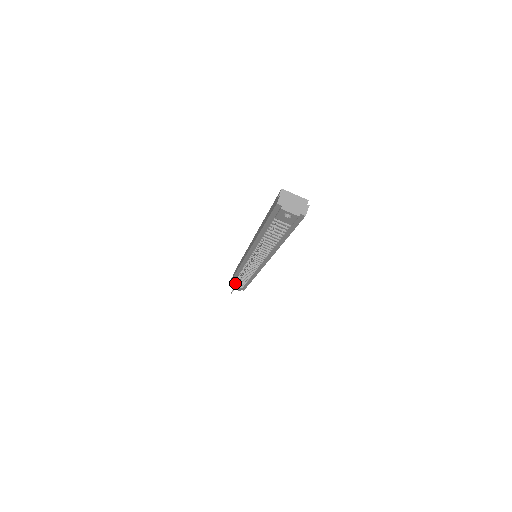
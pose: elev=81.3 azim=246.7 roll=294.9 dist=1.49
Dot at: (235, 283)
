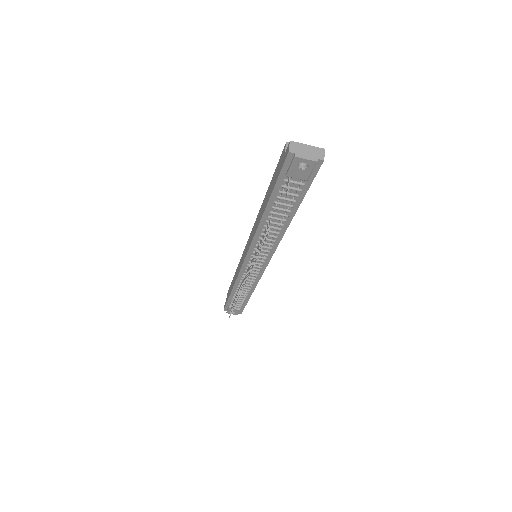
Dot at: (231, 305)
